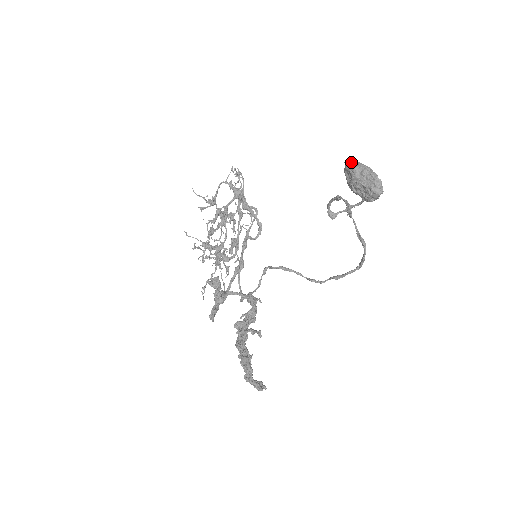
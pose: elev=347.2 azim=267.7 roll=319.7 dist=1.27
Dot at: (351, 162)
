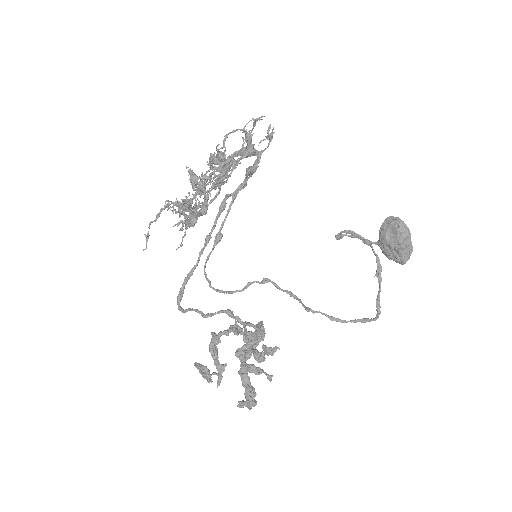
Dot at: (404, 225)
